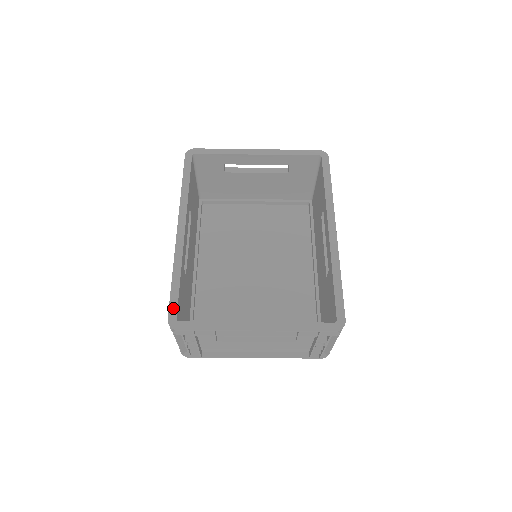
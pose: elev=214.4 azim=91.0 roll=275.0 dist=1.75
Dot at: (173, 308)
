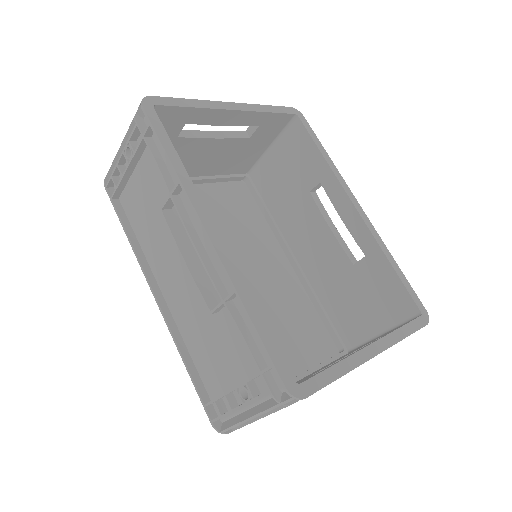
Dot at: (281, 366)
